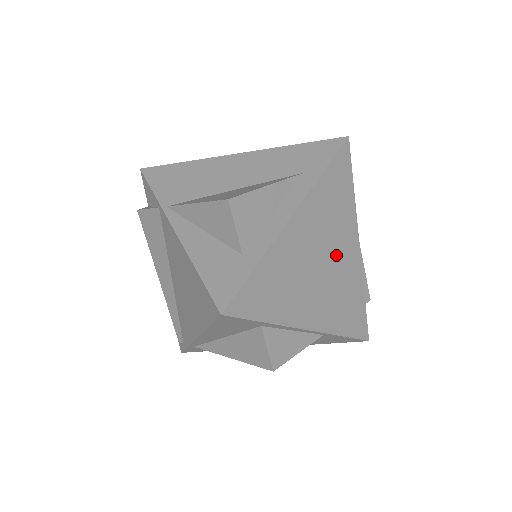
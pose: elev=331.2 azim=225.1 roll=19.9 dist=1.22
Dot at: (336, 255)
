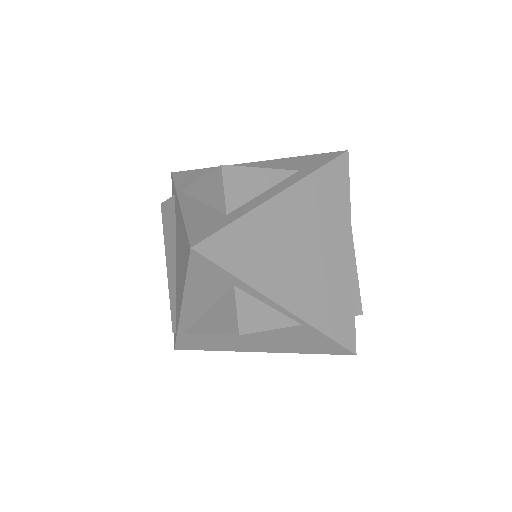
Dot at: (324, 249)
